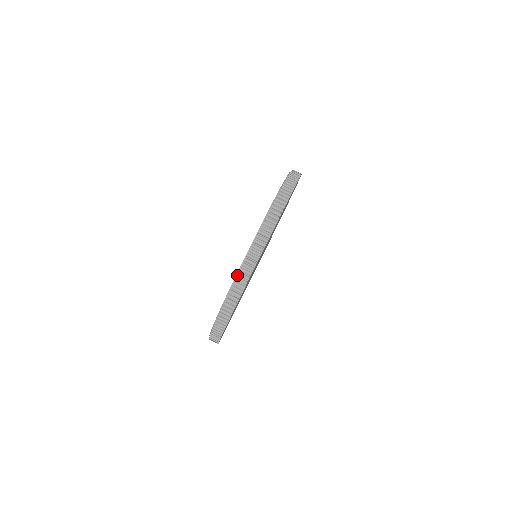
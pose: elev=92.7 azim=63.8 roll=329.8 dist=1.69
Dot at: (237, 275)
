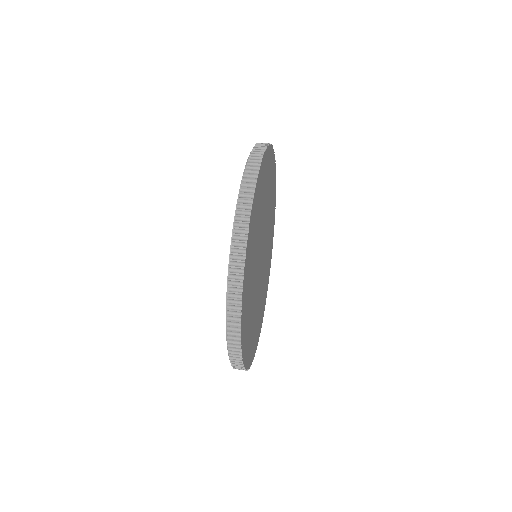
Dot at: (248, 159)
